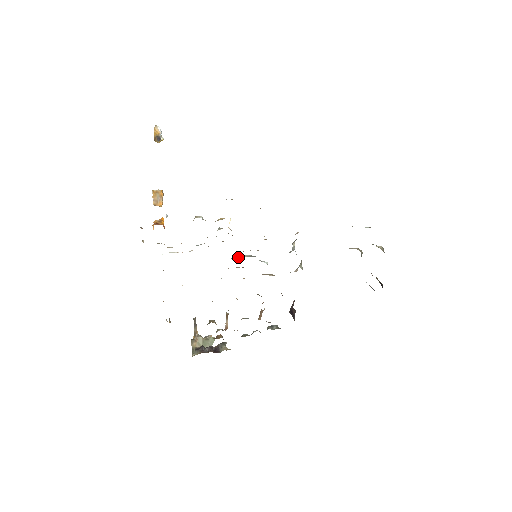
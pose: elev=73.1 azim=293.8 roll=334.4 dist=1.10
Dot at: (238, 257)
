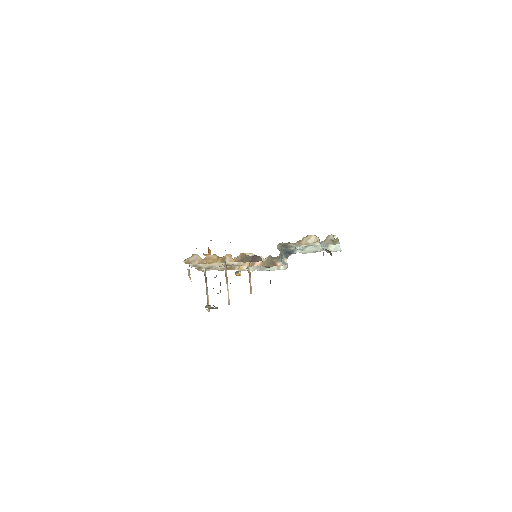
Dot at: occluded
